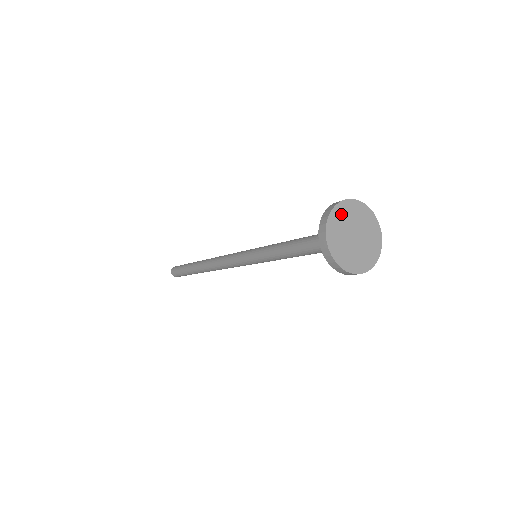
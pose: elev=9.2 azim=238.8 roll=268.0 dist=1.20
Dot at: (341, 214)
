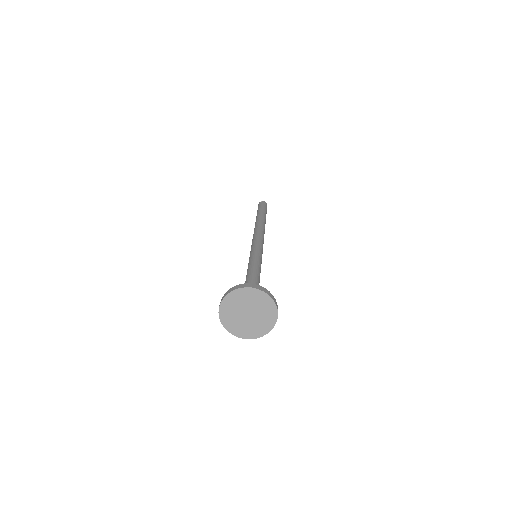
Dot at: (234, 299)
